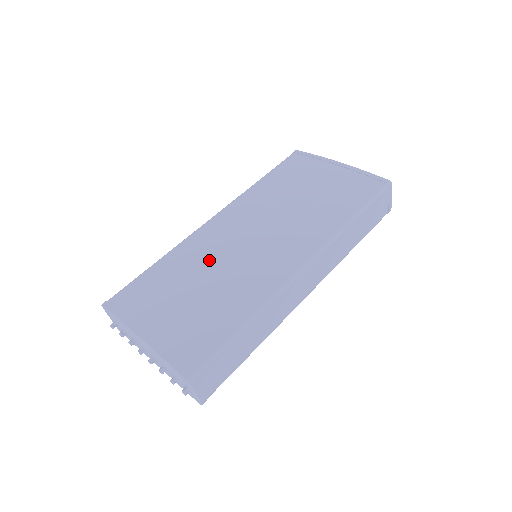
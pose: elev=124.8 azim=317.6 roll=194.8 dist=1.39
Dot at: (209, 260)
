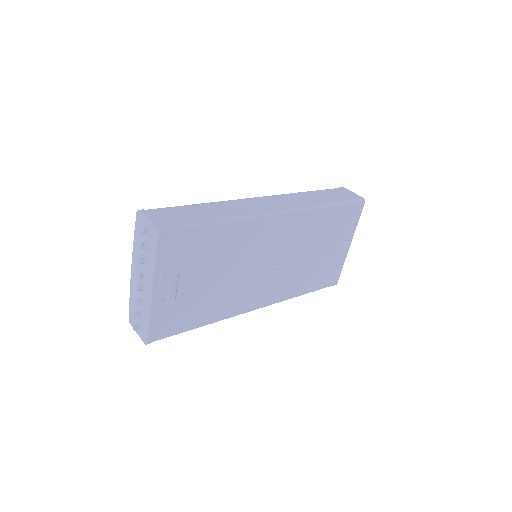
Dot at: occluded
